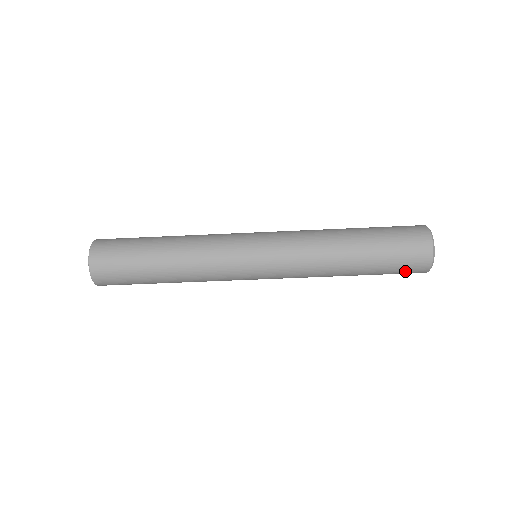
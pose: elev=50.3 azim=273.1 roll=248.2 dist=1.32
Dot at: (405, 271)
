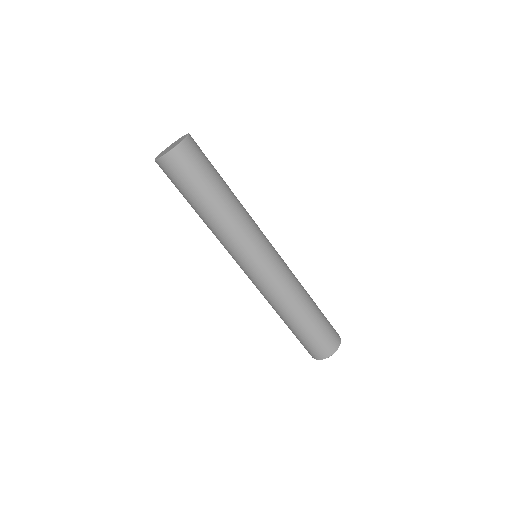
Dot at: (322, 344)
